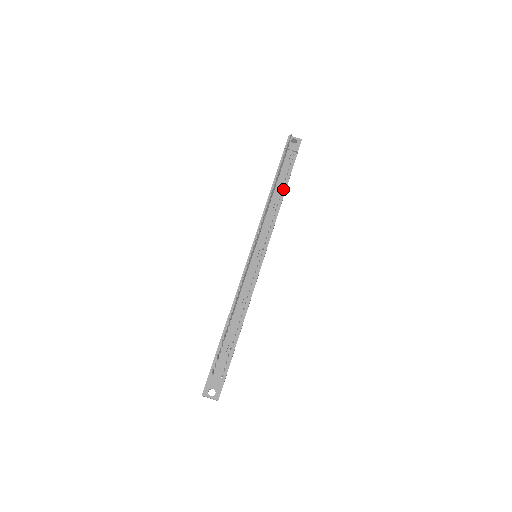
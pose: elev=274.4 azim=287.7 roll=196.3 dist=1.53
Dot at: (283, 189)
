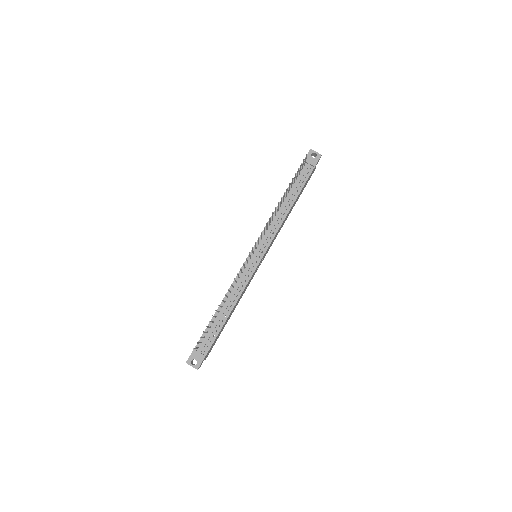
Dot at: (293, 200)
